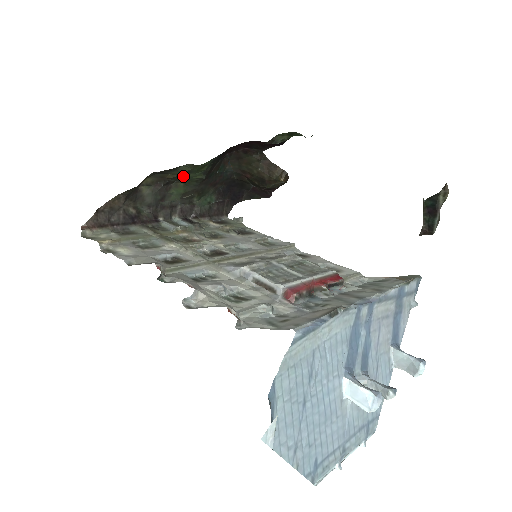
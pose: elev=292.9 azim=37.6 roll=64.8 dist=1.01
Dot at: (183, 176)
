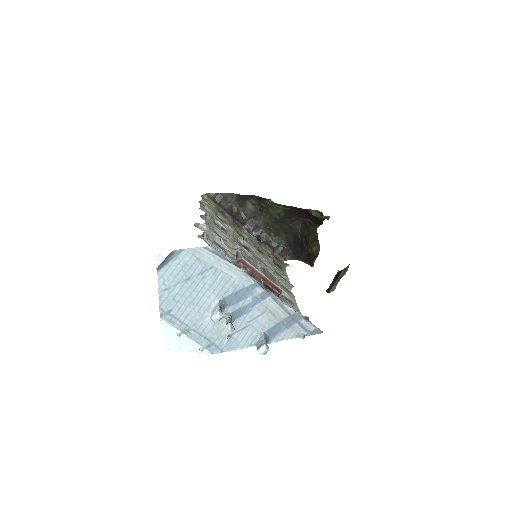
Dot at: (269, 209)
